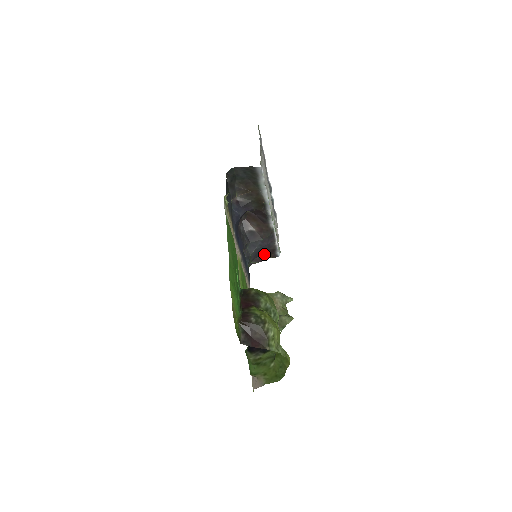
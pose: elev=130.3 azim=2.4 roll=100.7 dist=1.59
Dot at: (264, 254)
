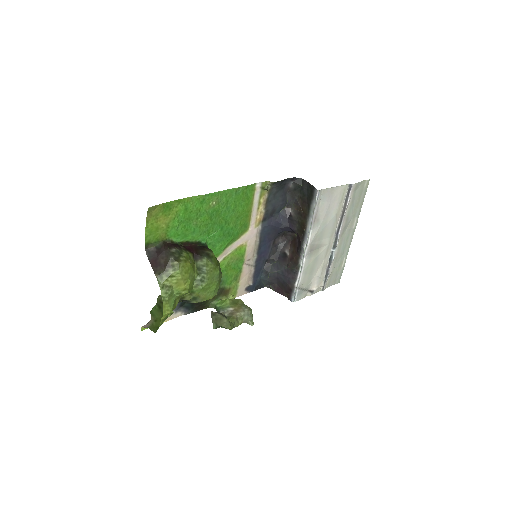
Dot at: (283, 287)
